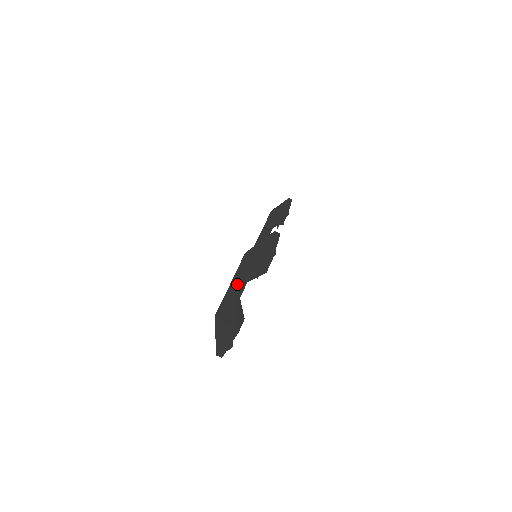
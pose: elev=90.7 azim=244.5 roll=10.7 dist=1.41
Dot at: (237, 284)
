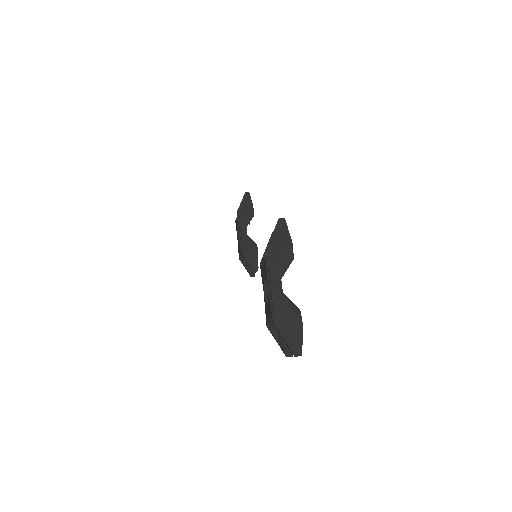
Dot at: (274, 284)
